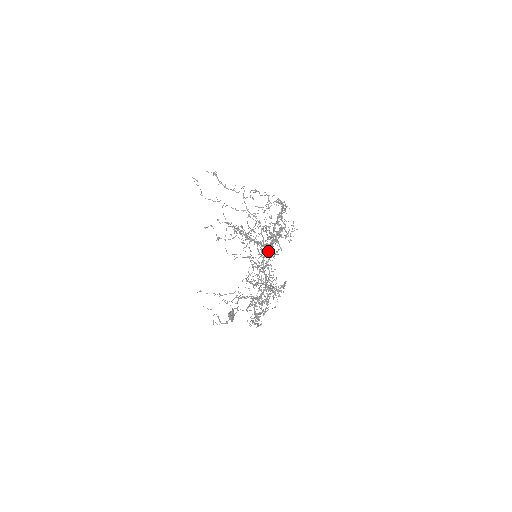
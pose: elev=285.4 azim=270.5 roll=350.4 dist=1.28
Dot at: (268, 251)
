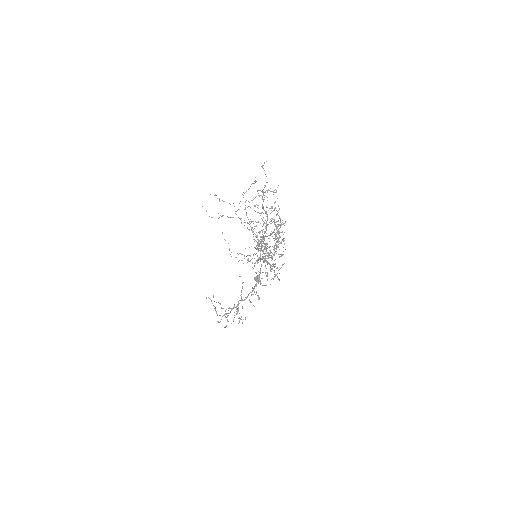
Dot at: occluded
